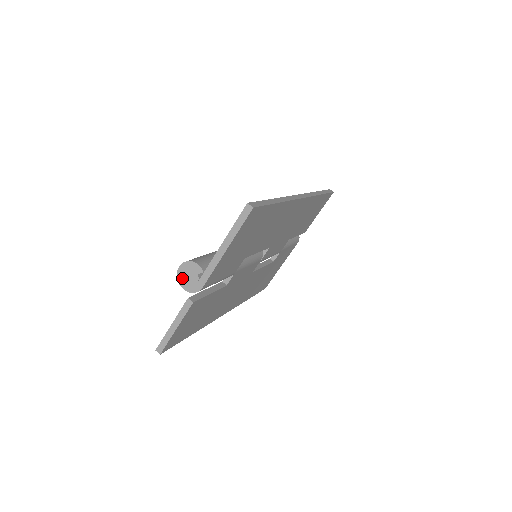
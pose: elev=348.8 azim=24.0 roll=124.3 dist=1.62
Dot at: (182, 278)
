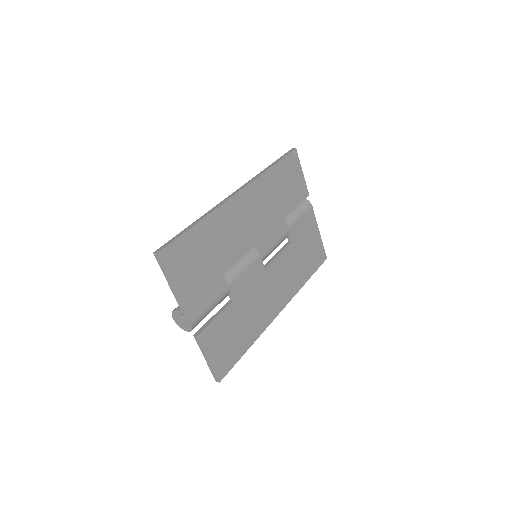
Dot at: (180, 325)
